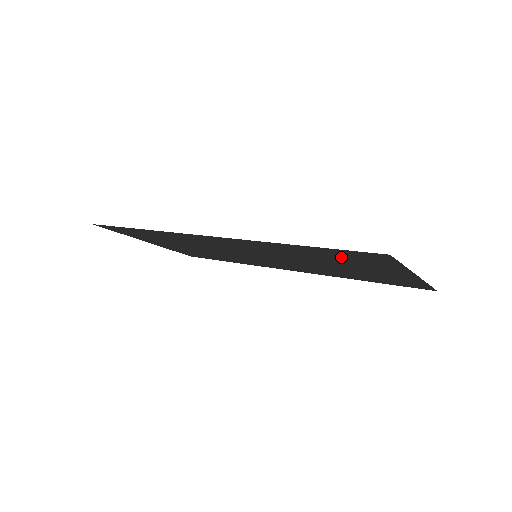
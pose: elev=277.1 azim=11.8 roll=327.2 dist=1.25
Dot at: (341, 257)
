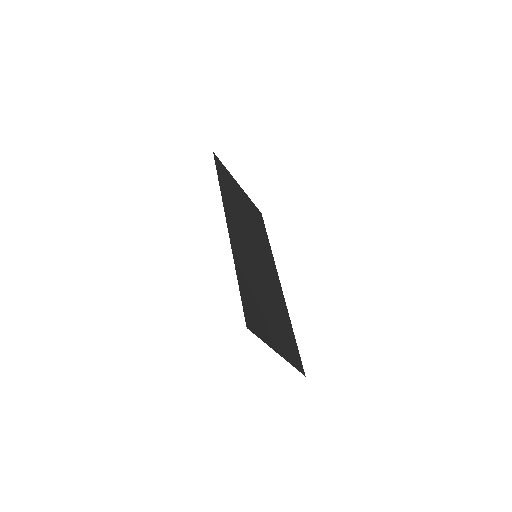
Dot at: (253, 304)
